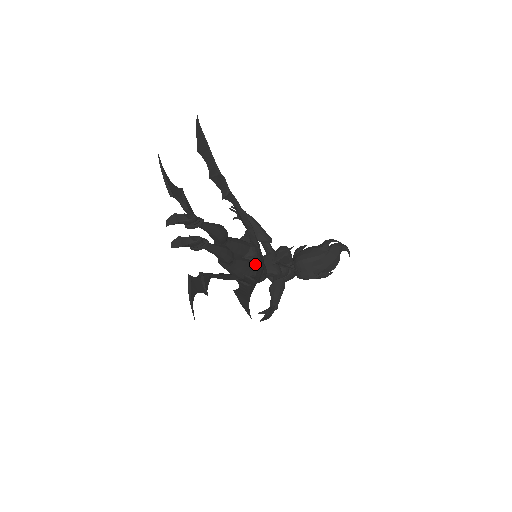
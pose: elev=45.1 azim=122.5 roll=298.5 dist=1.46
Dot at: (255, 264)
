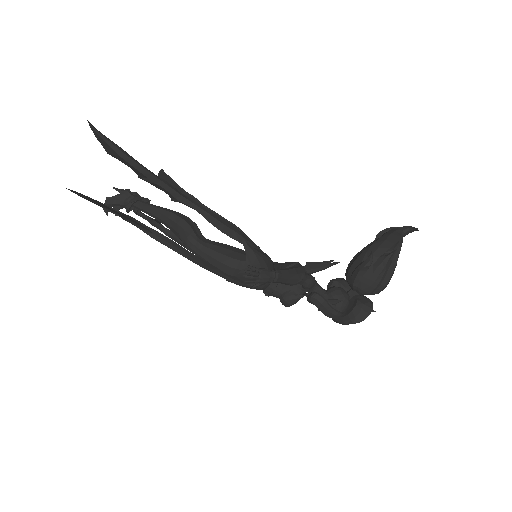
Dot at: occluded
